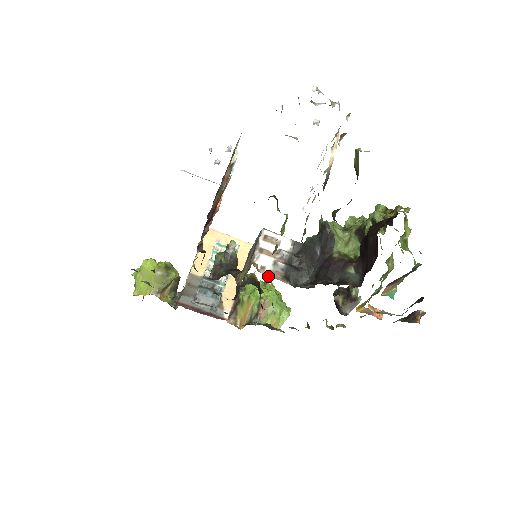
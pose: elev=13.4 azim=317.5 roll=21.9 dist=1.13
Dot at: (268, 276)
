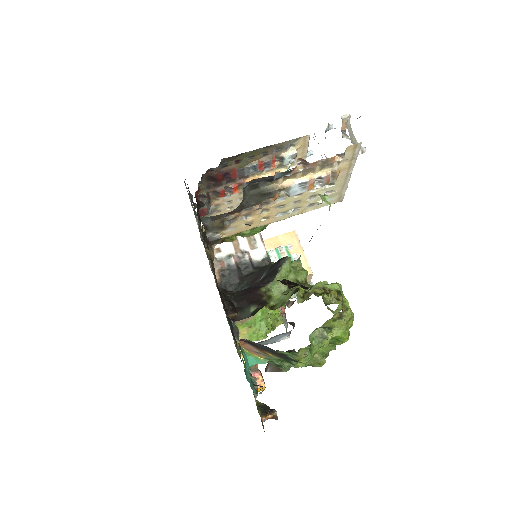
Dot at: occluded
